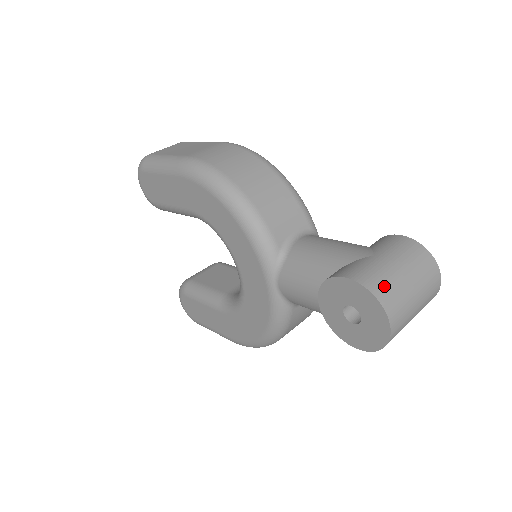
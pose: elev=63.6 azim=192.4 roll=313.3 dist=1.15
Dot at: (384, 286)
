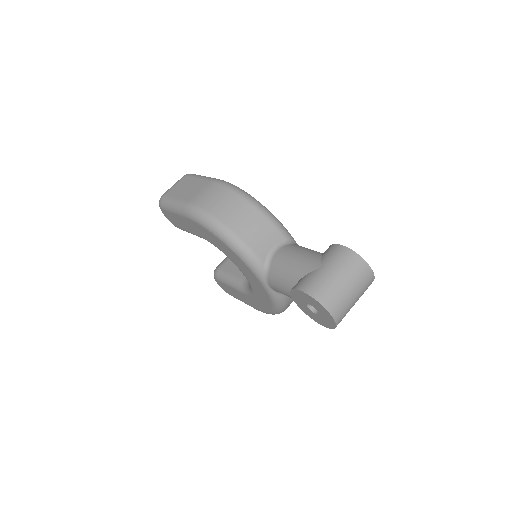
Dot at: (326, 293)
